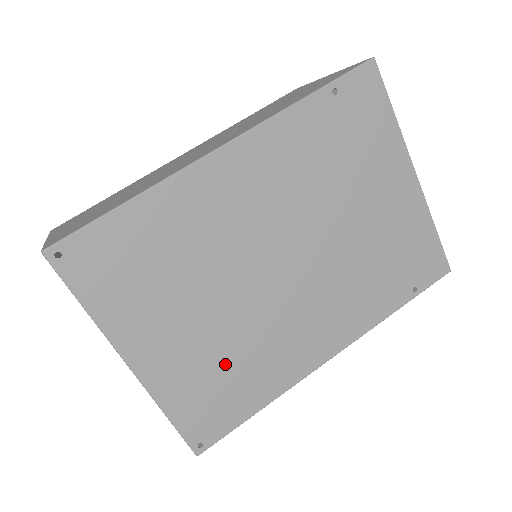
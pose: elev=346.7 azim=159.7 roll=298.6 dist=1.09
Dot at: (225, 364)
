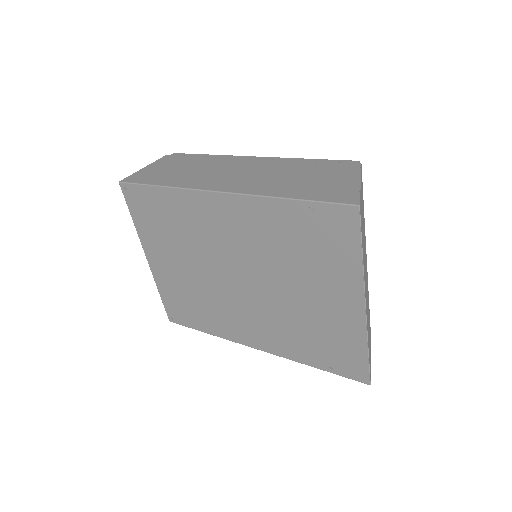
Dot at: (192, 297)
